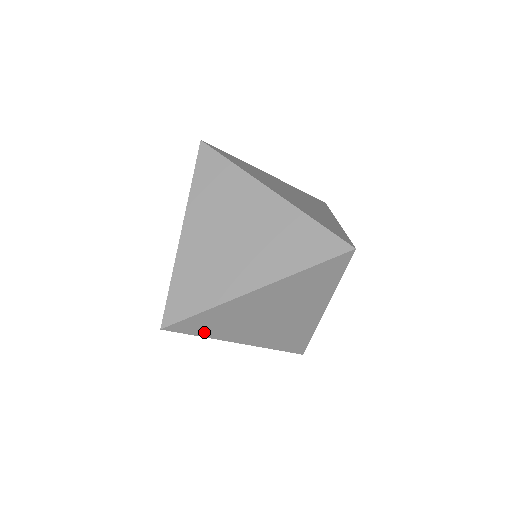
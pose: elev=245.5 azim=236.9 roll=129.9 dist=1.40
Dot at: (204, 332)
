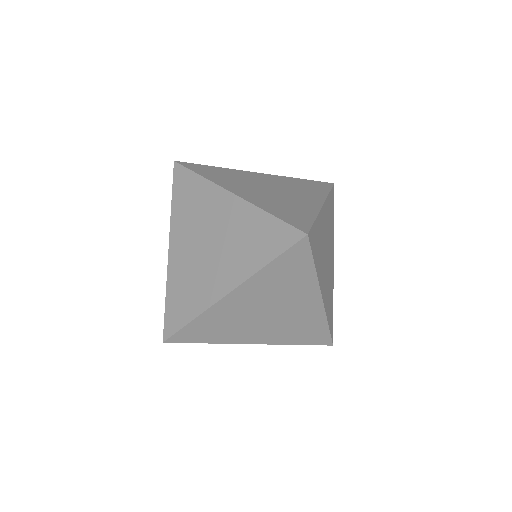
Dot at: occluded
